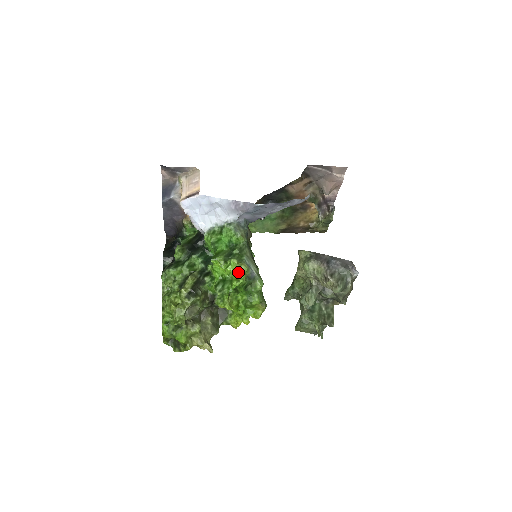
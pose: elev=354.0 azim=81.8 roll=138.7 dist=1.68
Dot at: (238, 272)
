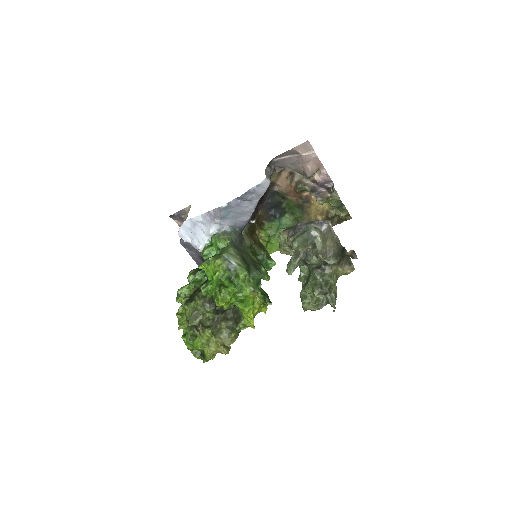
Dot at: (215, 267)
